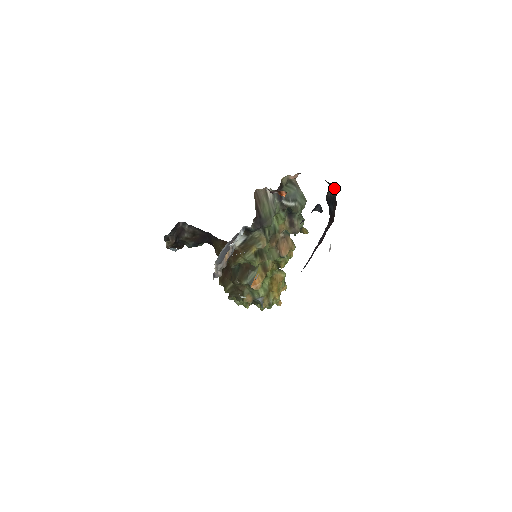
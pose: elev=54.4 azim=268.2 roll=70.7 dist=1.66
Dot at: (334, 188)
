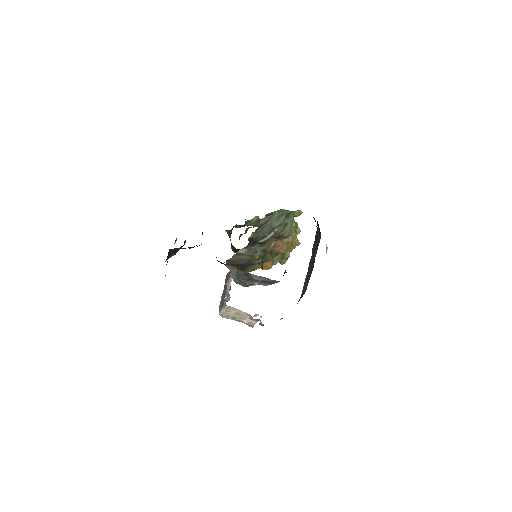
Dot at: occluded
